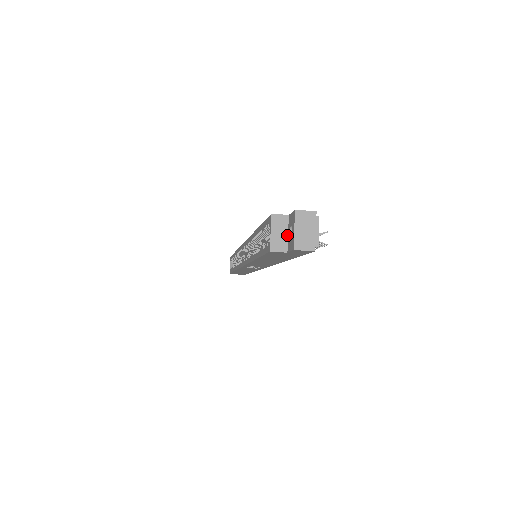
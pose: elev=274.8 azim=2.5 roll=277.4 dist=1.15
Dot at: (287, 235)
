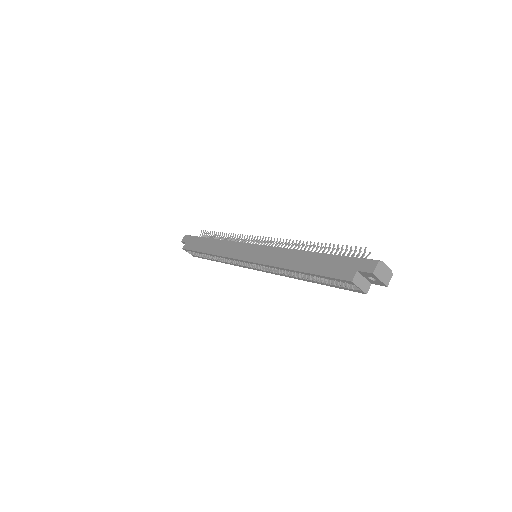
Dot at: (365, 279)
